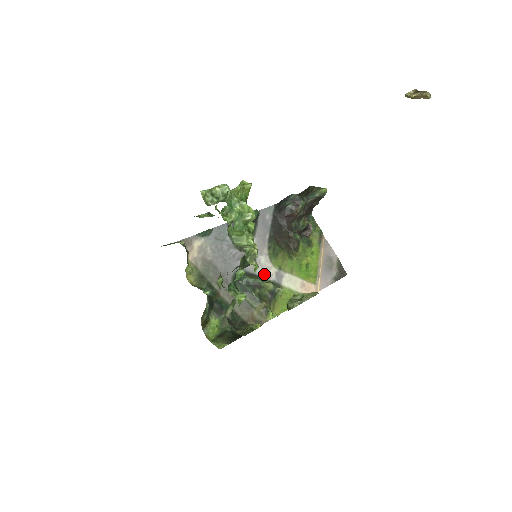
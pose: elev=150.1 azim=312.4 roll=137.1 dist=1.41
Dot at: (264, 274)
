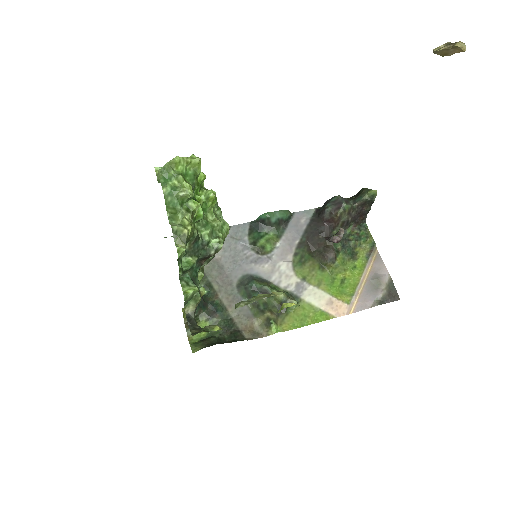
Dot at: (281, 282)
